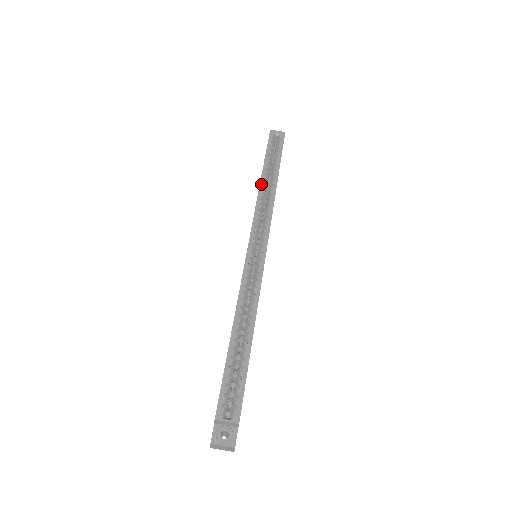
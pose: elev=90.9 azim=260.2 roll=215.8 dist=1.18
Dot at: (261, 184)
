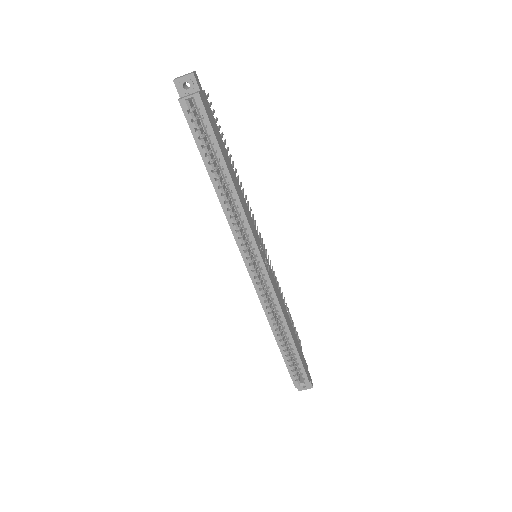
Dot at: (219, 198)
